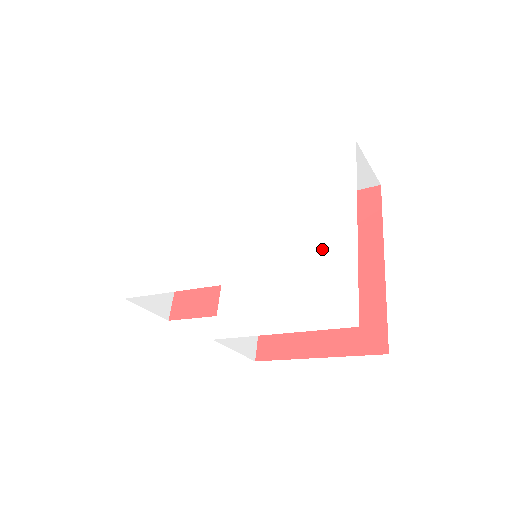
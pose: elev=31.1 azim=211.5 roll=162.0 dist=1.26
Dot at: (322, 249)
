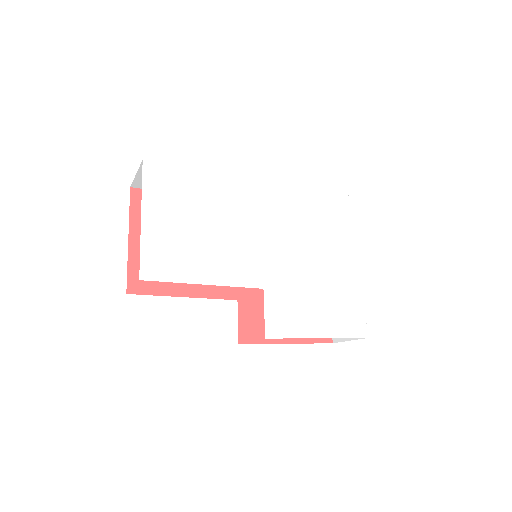
Dot at: (340, 277)
